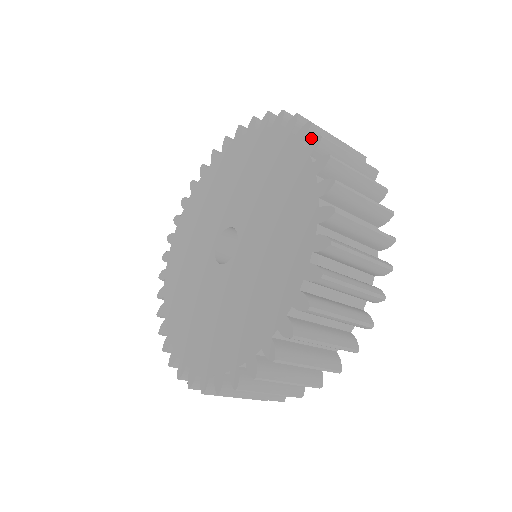
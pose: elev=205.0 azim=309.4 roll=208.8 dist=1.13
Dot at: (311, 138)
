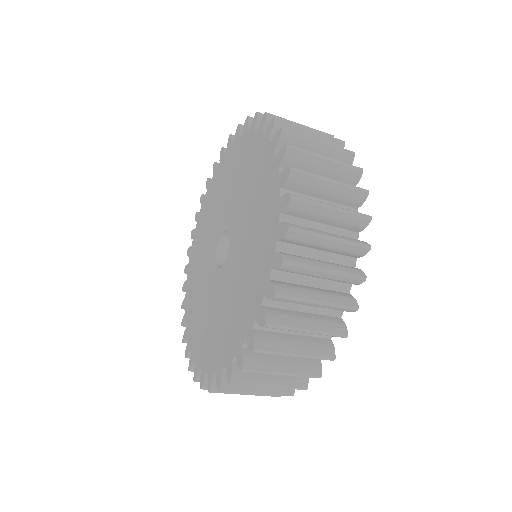
Dot at: occluded
